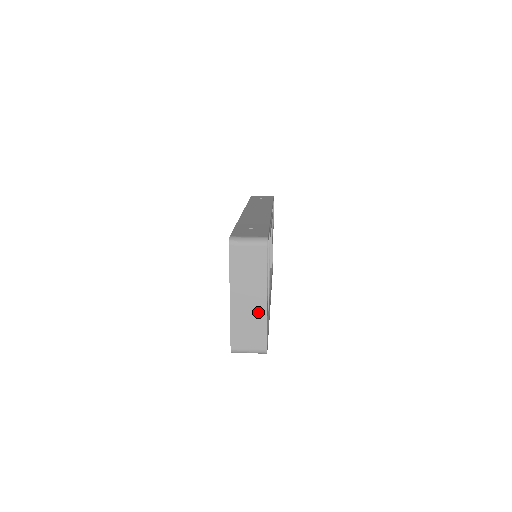
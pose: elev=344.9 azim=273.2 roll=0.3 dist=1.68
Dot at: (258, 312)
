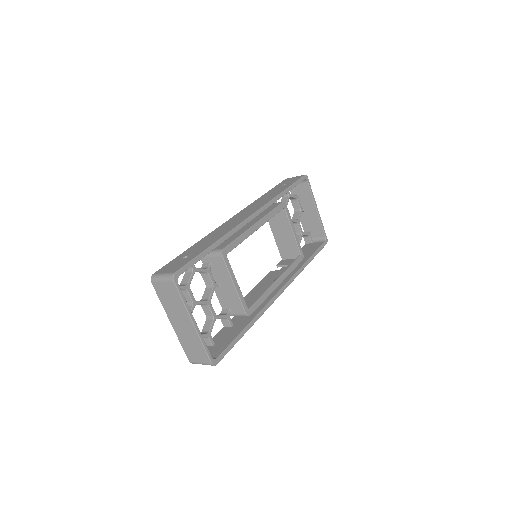
Dot at: (192, 334)
